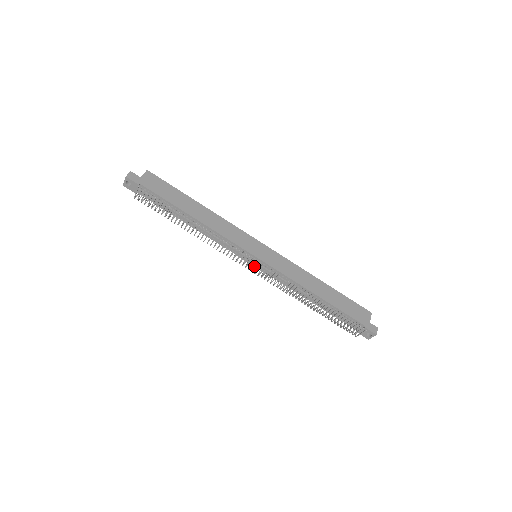
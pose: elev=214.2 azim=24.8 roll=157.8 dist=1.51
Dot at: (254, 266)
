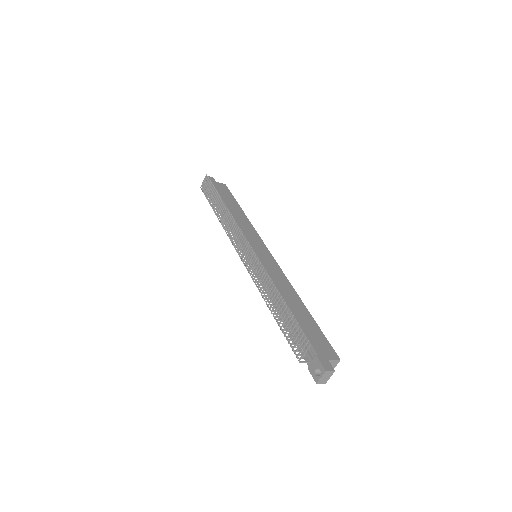
Dot at: occluded
